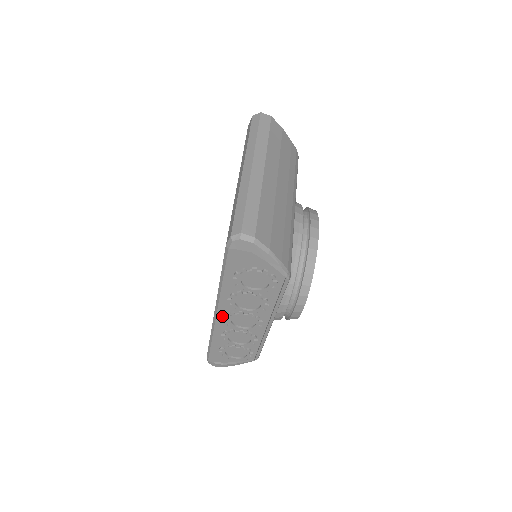
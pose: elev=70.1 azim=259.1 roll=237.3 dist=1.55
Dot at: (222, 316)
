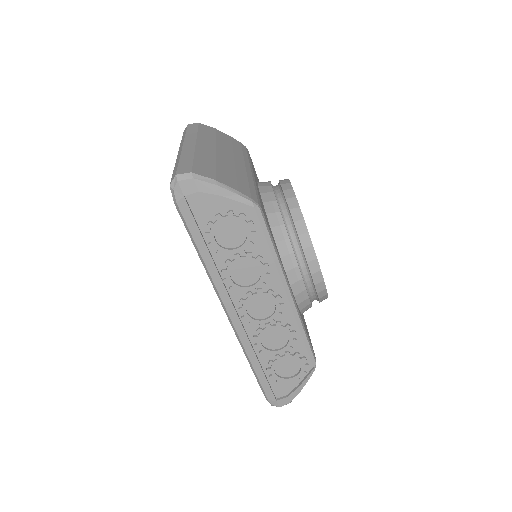
Dot at: (234, 311)
